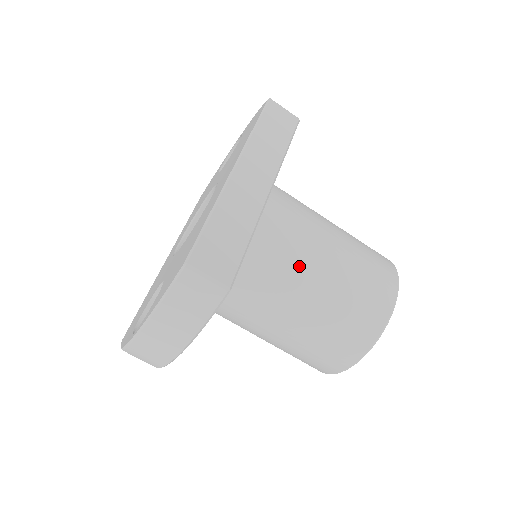
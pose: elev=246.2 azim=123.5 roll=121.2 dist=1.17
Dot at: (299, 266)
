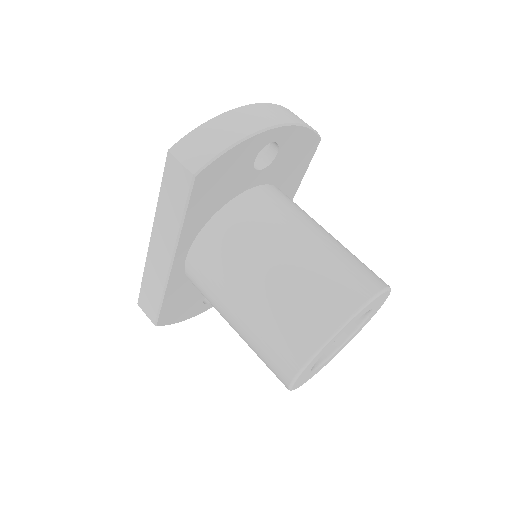
Dot at: occluded
